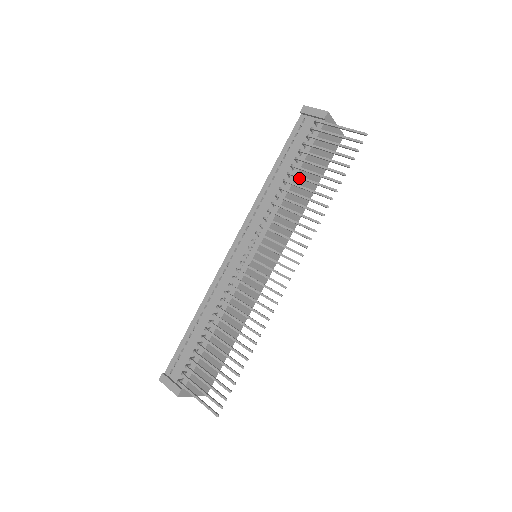
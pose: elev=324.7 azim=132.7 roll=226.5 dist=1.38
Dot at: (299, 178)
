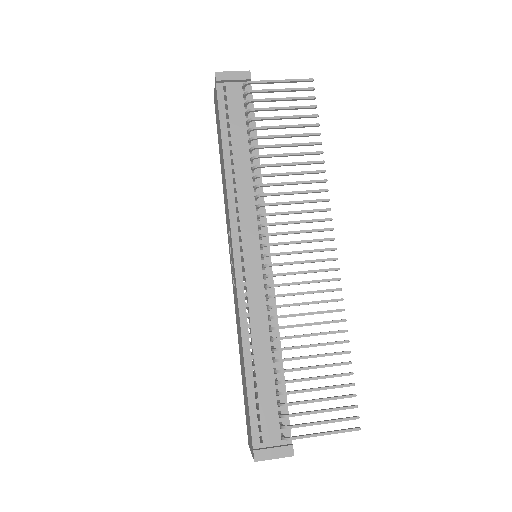
Dot at: (271, 147)
